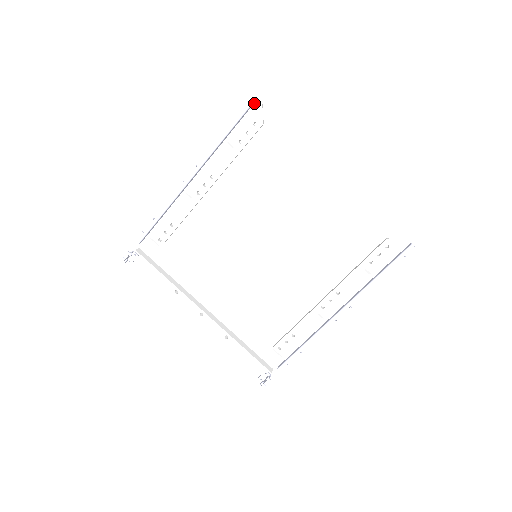
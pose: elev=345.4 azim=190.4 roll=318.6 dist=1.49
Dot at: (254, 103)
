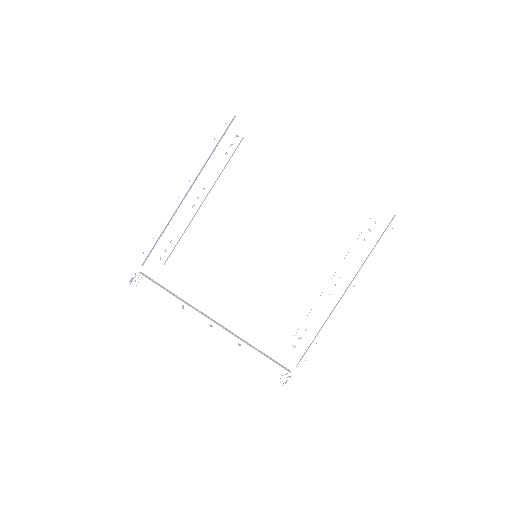
Dot at: (233, 120)
